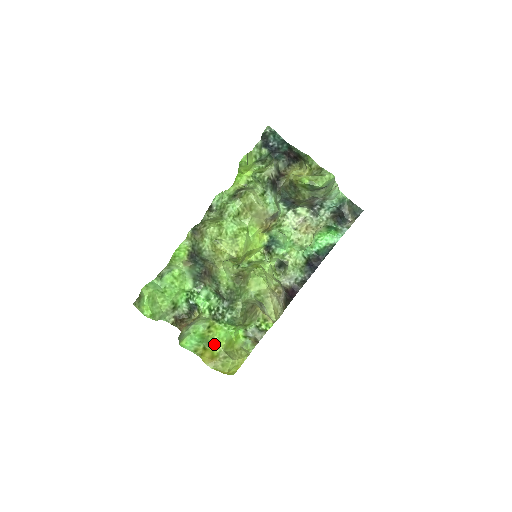
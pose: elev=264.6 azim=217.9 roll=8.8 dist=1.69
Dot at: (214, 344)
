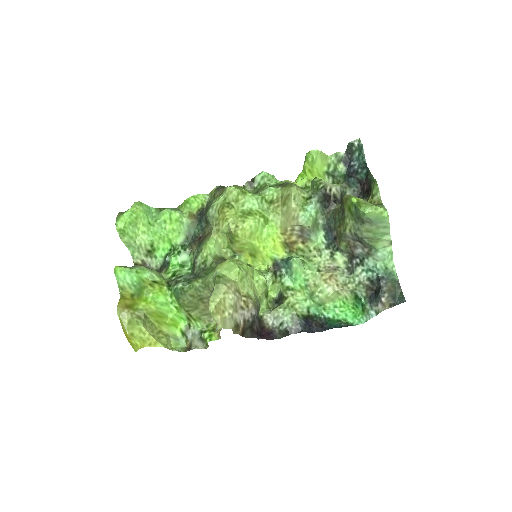
Dot at: (144, 299)
